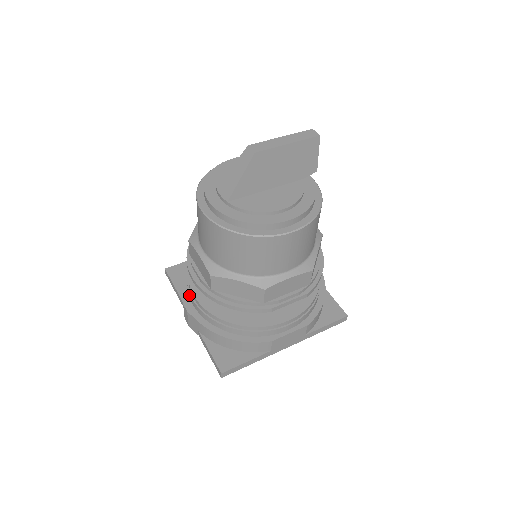
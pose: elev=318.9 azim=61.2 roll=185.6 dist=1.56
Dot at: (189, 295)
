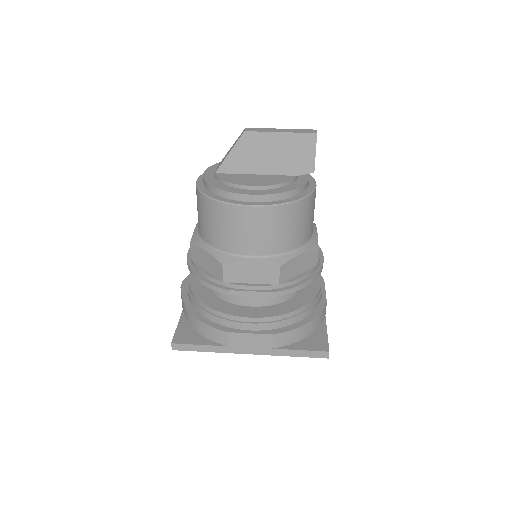
Dot at: occluded
